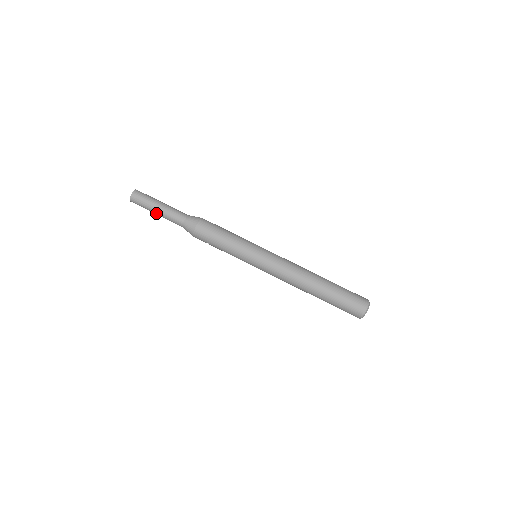
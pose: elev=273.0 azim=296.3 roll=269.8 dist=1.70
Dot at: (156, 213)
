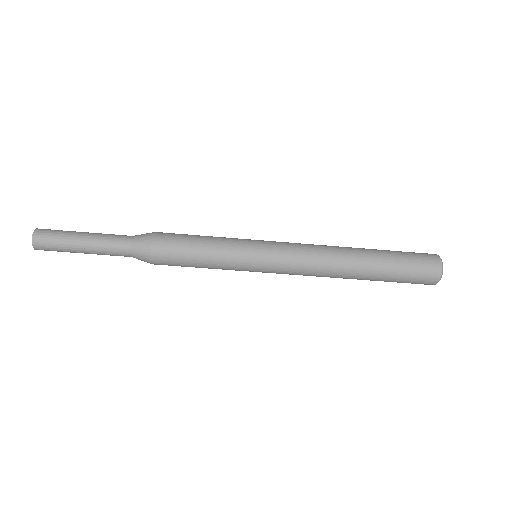
Dot at: occluded
